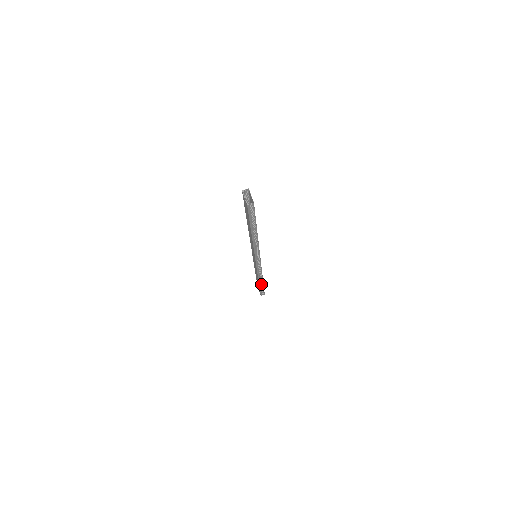
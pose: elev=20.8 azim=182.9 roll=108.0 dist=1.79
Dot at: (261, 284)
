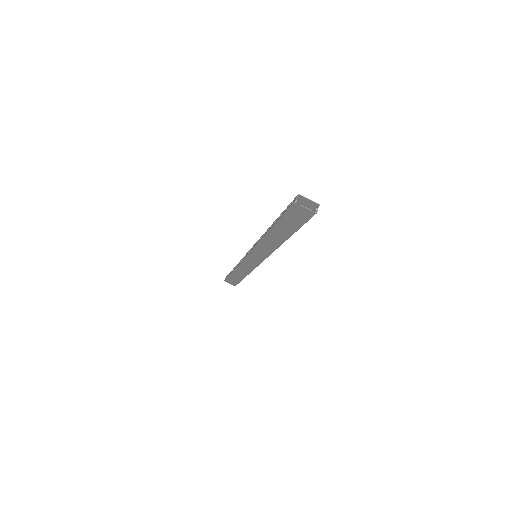
Dot at: occluded
